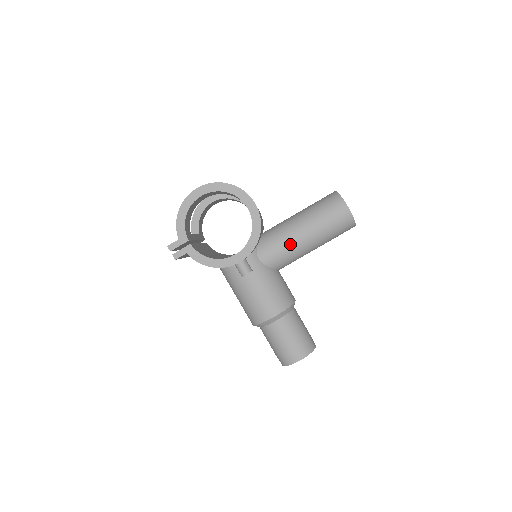
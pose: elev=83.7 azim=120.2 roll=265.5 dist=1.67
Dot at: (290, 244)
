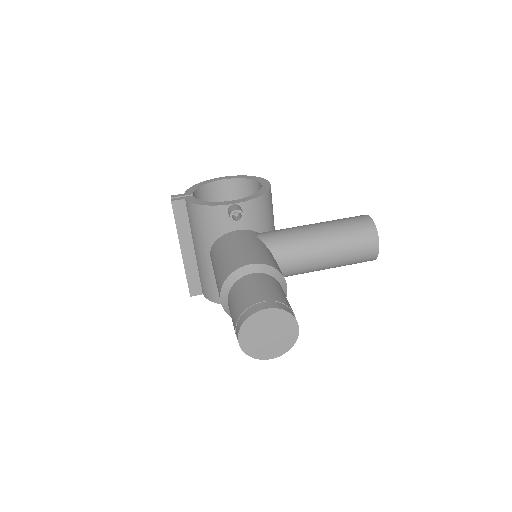
Dot at: (296, 230)
